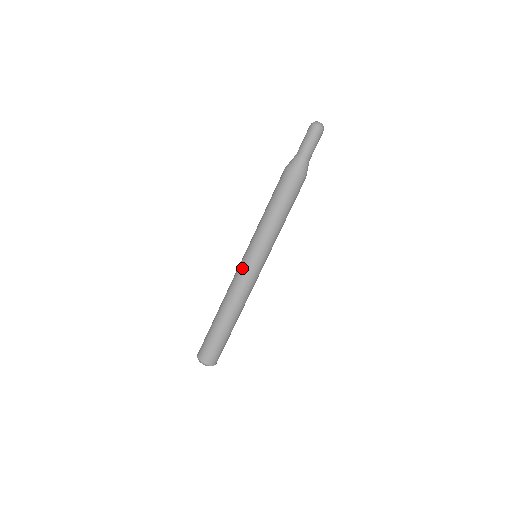
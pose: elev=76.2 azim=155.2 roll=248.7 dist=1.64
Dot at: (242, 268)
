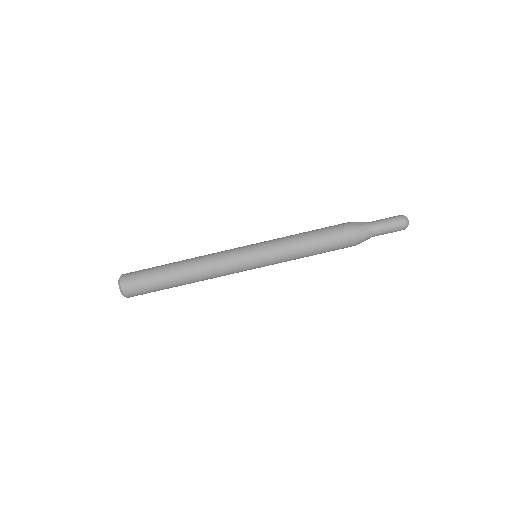
Dot at: (237, 251)
